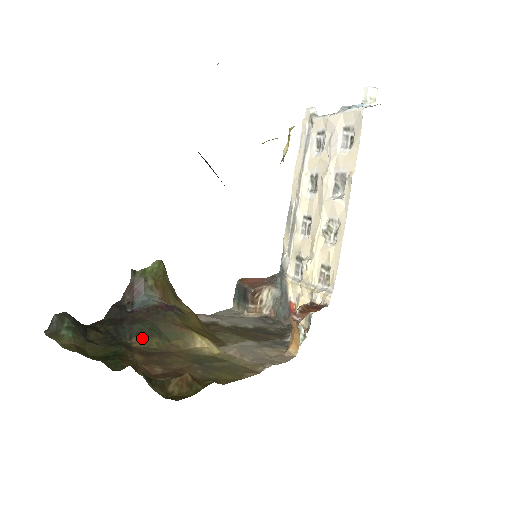
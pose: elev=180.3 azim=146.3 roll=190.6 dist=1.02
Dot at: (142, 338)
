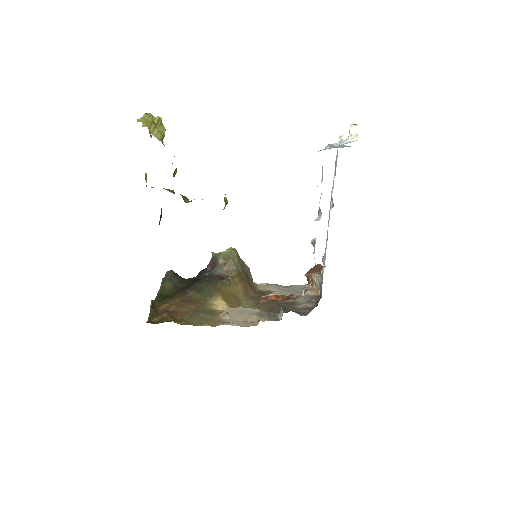
Dot at: (194, 292)
